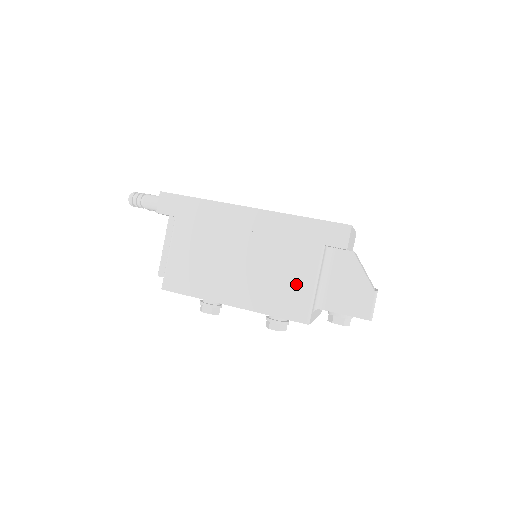
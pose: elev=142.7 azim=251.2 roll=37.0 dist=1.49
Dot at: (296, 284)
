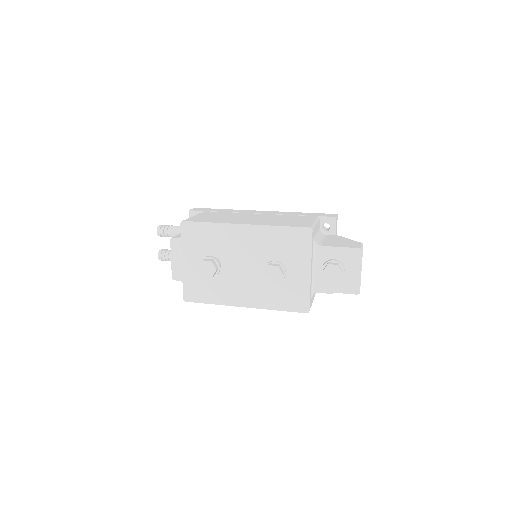
Dot at: (300, 221)
